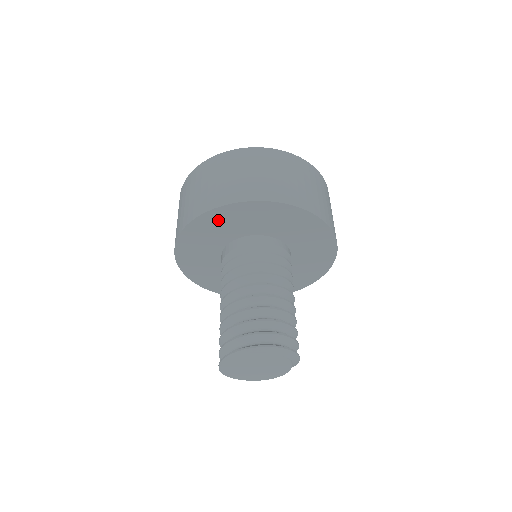
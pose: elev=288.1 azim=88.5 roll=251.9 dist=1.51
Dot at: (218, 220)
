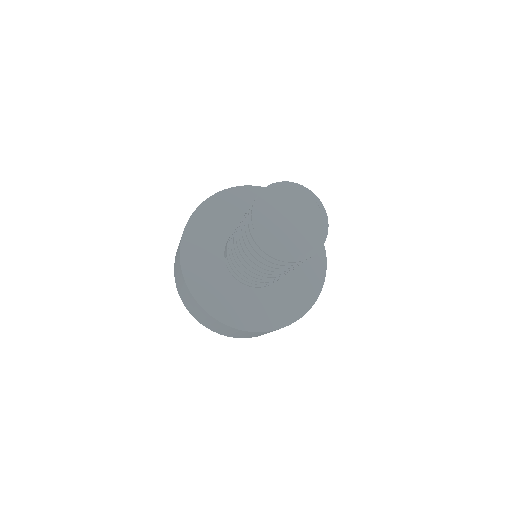
Dot at: (219, 207)
